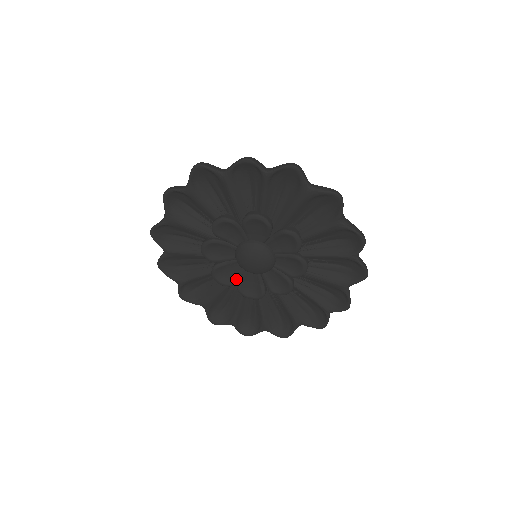
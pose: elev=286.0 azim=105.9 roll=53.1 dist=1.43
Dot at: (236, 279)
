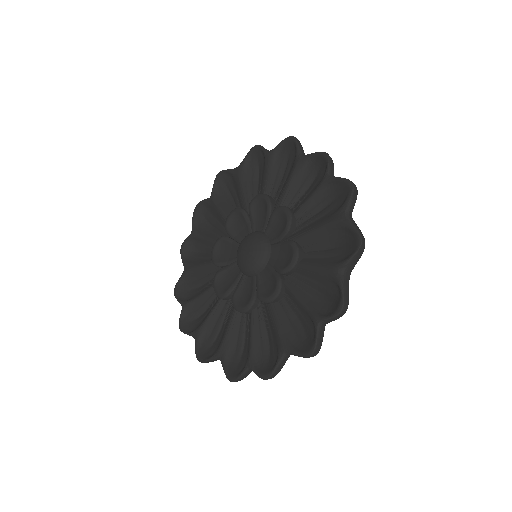
Dot at: (224, 263)
